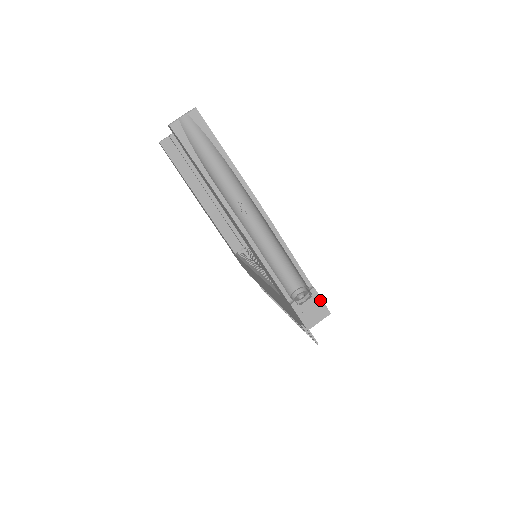
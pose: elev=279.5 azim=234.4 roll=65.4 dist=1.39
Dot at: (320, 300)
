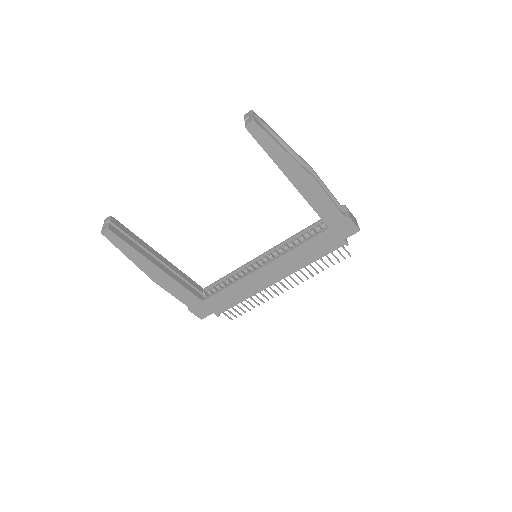
Dot at: (350, 212)
